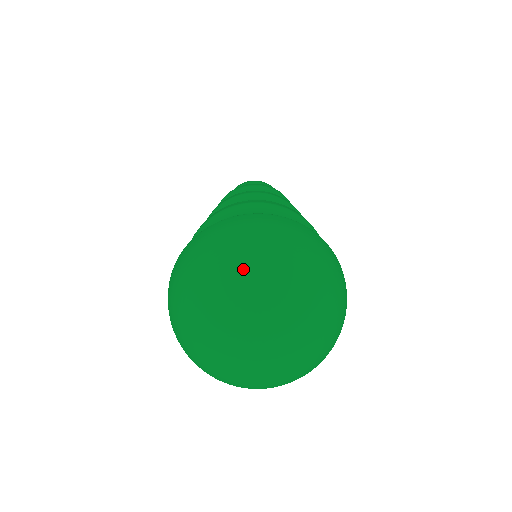
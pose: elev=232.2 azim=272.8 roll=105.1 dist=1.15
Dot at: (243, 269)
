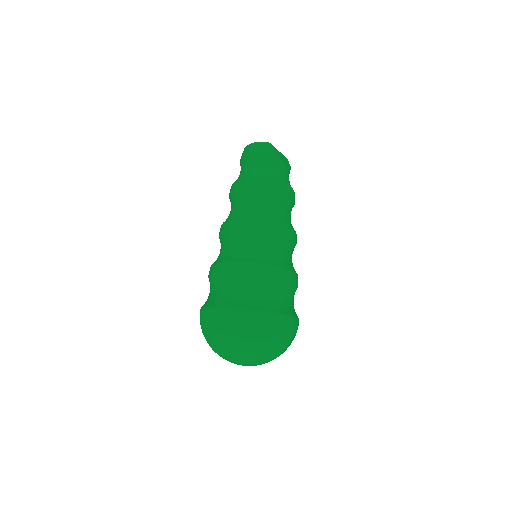
Dot at: (219, 348)
